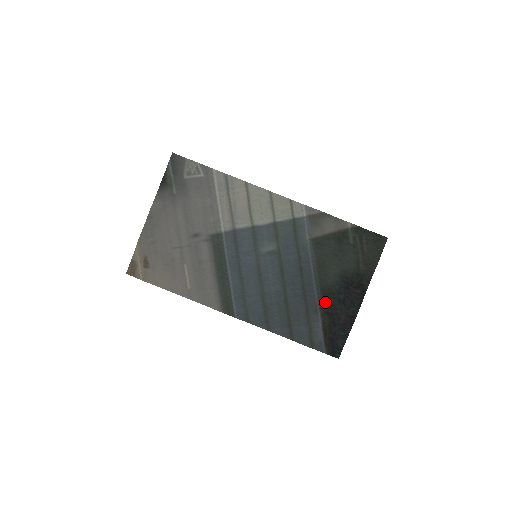
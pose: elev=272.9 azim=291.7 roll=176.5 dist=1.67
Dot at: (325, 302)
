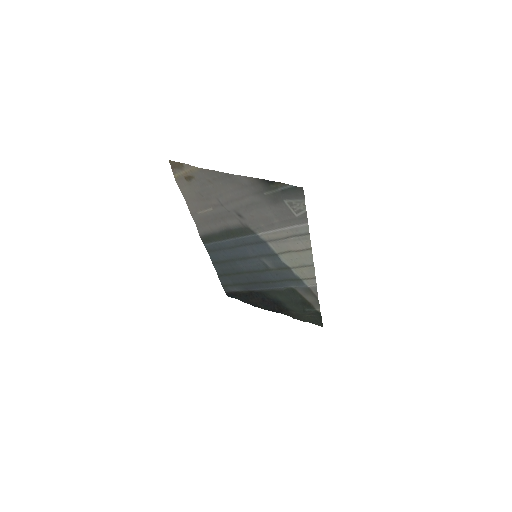
Dot at: (256, 292)
